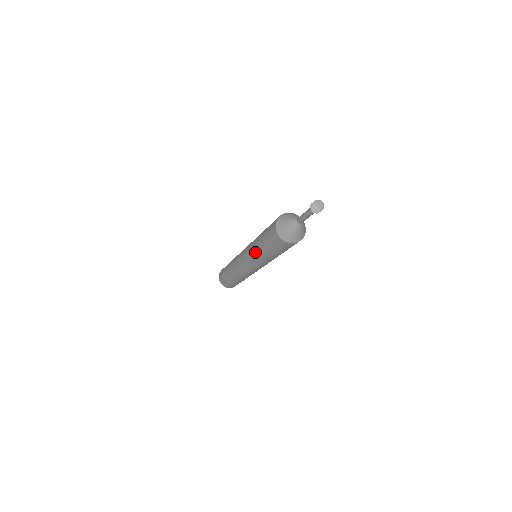
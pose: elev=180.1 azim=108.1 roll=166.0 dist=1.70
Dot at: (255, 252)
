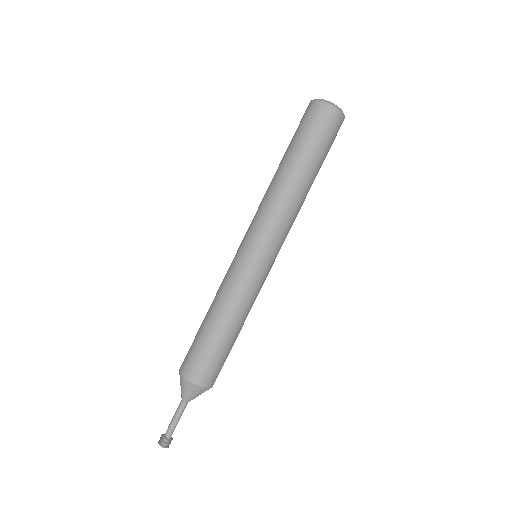
Dot at: occluded
